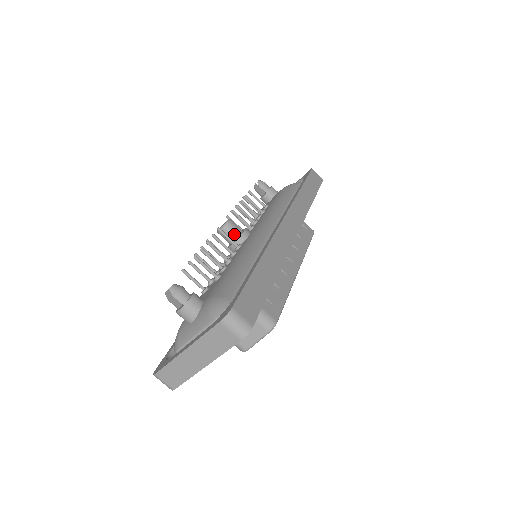
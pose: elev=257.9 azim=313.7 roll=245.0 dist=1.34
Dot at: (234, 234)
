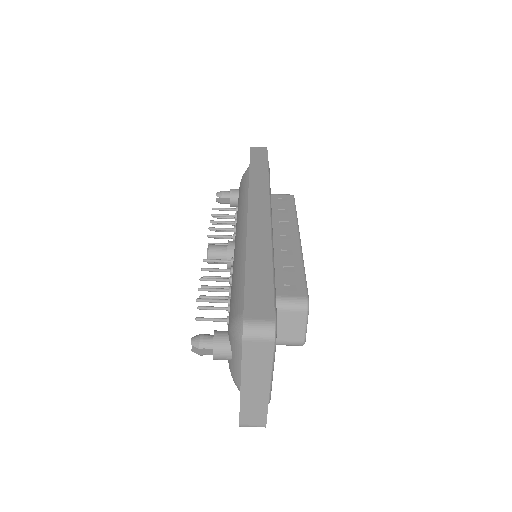
Dot at: (222, 254)
